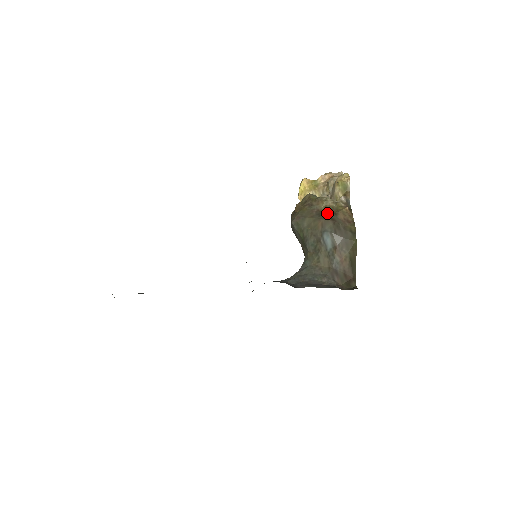
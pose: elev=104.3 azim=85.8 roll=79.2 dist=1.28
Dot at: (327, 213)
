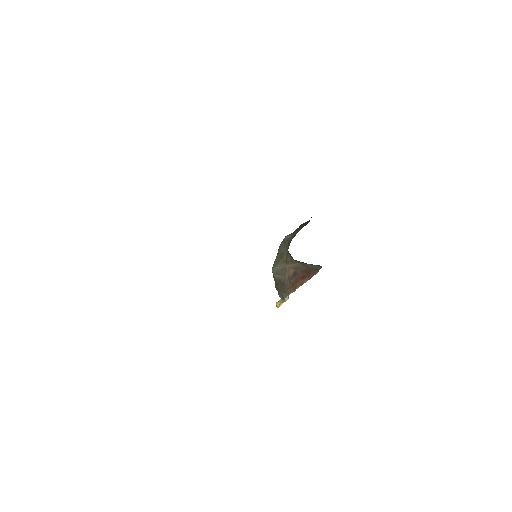
Dot at: occluded
